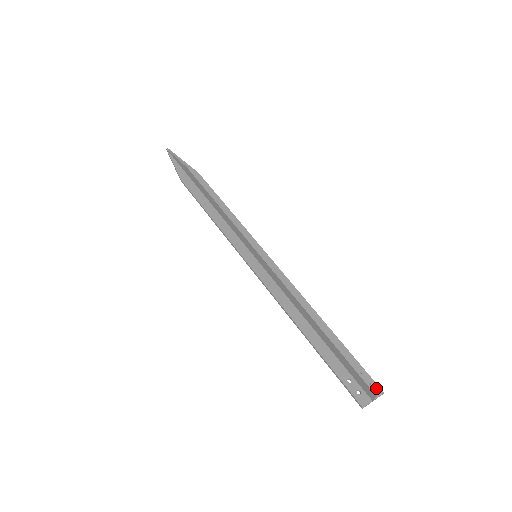
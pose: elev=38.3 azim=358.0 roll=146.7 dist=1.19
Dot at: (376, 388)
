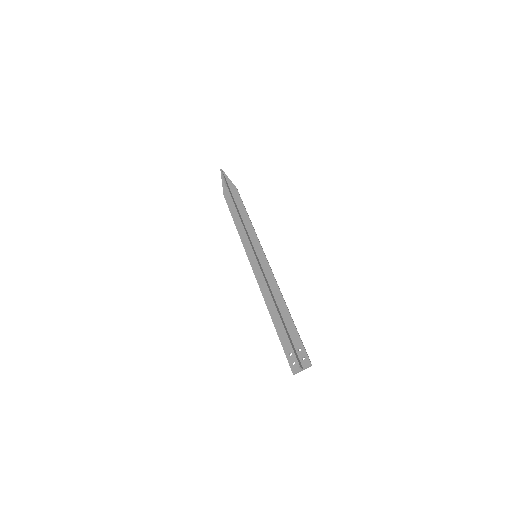
Dot at: (307, 361)
